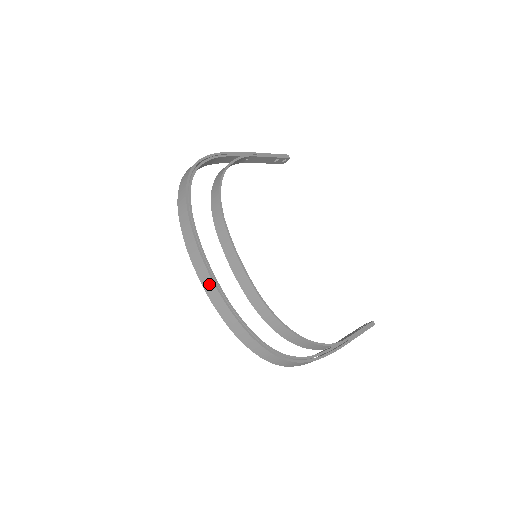
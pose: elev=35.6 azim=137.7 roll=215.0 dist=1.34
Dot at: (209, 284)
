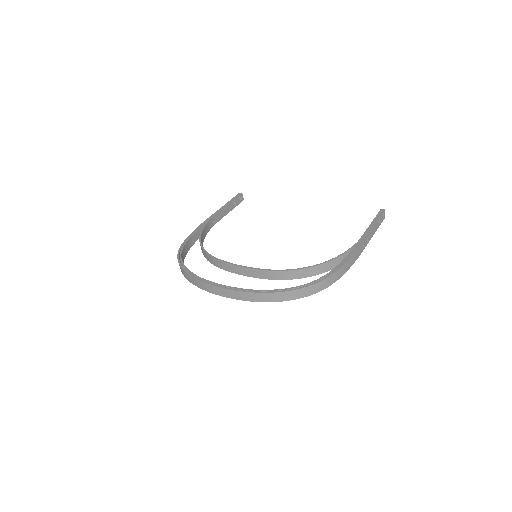
Dot at: (232, 293)
